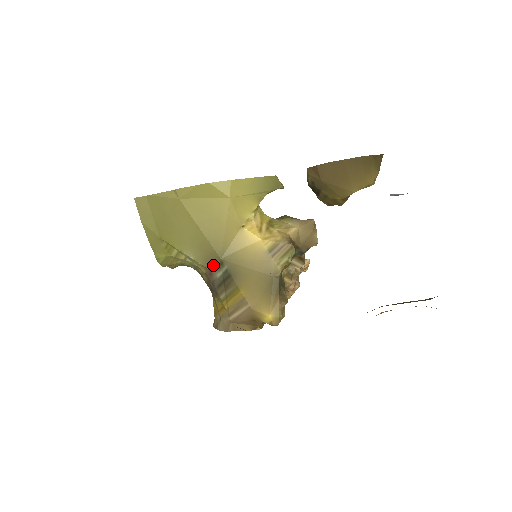
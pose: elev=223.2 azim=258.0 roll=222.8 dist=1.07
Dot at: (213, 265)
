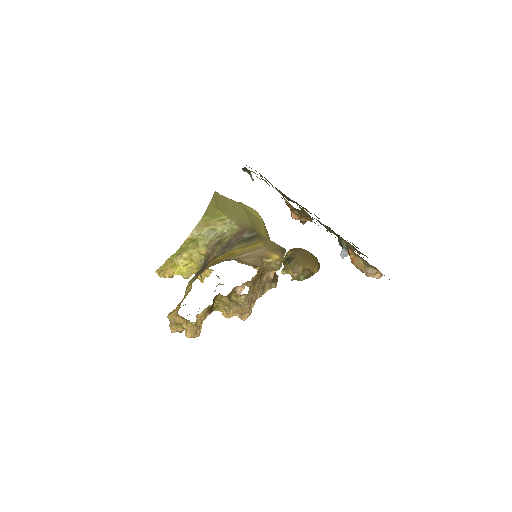
Dot at: (247, 230)
